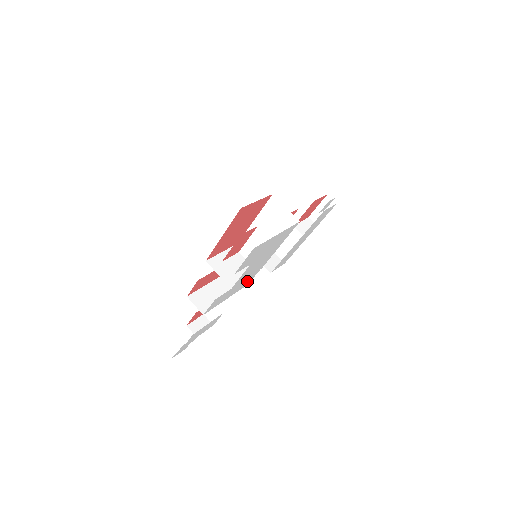
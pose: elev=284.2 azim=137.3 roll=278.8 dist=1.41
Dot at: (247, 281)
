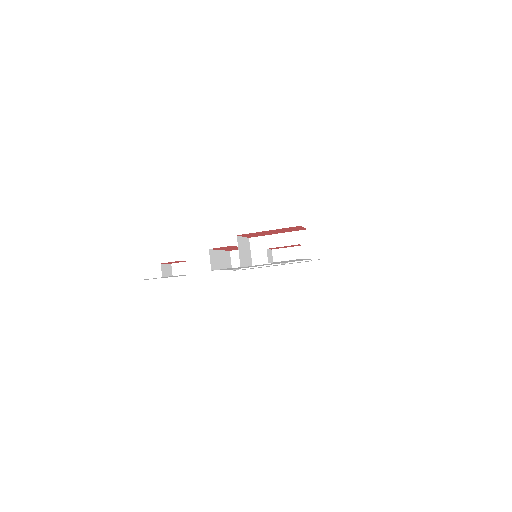
Dot at: (239, 268)
